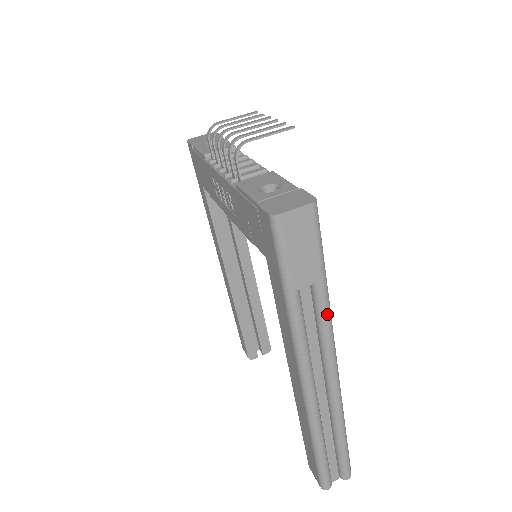
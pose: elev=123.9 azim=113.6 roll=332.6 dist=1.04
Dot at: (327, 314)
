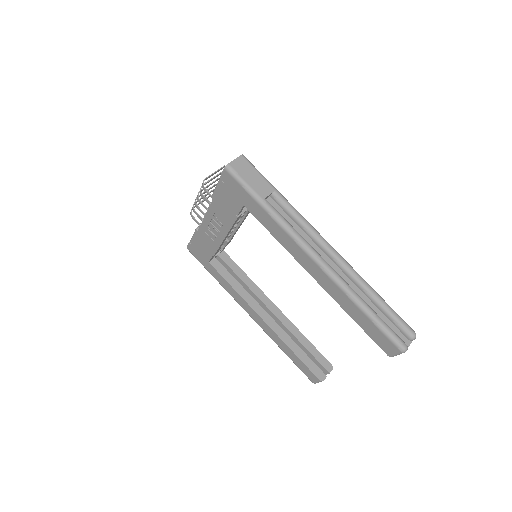
Dot at: (293, 209)
